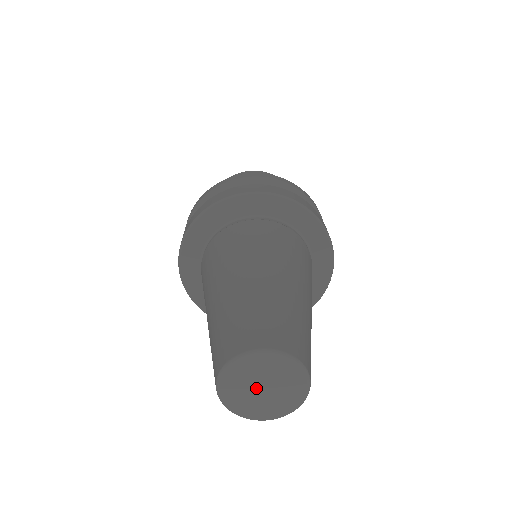
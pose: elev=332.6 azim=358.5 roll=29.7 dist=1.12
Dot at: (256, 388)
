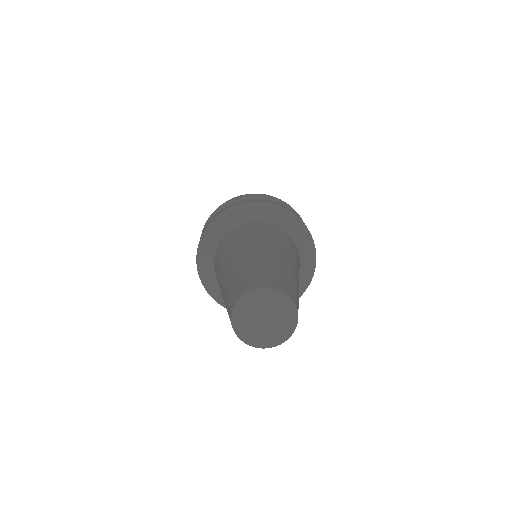
Dot at: (260, 319)
